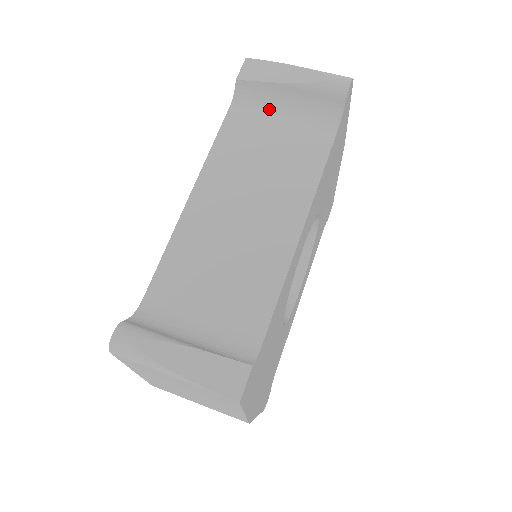
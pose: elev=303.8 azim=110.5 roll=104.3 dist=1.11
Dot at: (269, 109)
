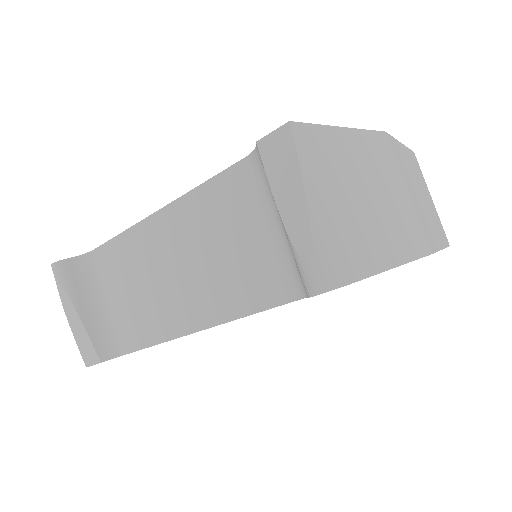
Dot at: (268, 204)
